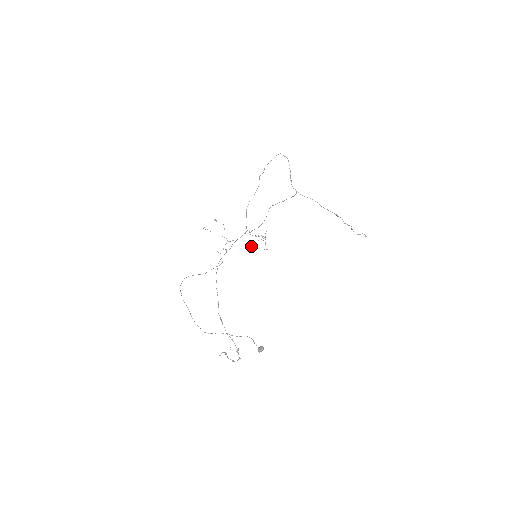
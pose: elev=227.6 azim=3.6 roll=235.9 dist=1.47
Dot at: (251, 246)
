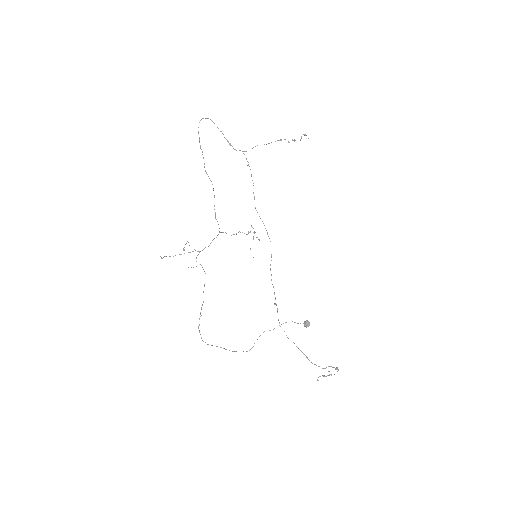
Dot at: occluded
